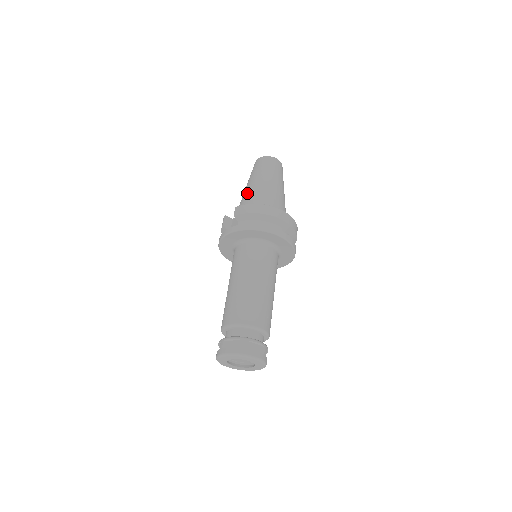
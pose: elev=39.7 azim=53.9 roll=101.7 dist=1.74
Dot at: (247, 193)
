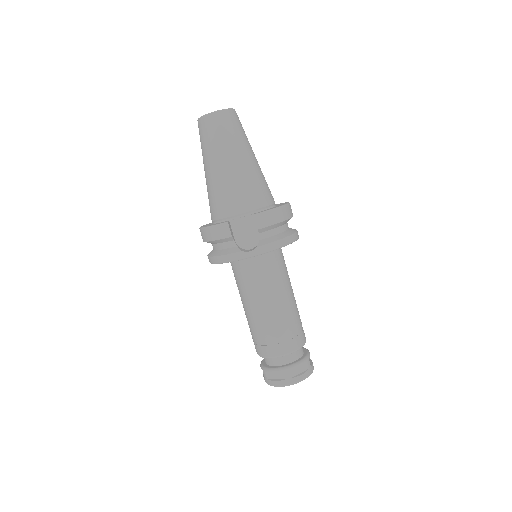
Dot at: (237, 180)
